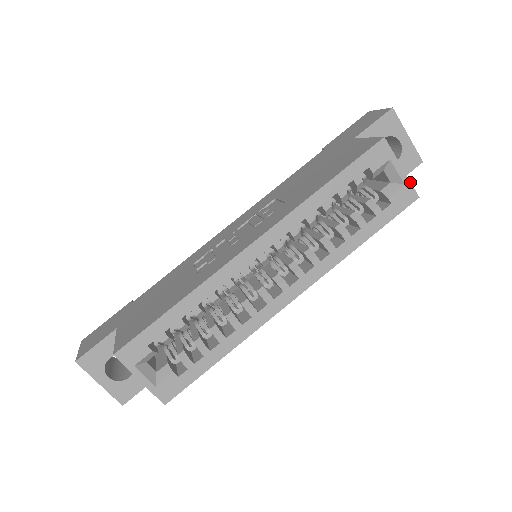
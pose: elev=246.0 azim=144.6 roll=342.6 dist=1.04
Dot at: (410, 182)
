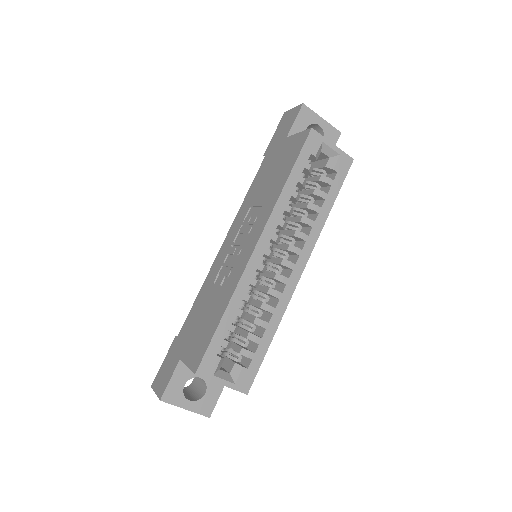
Dot at: (343, 151)
